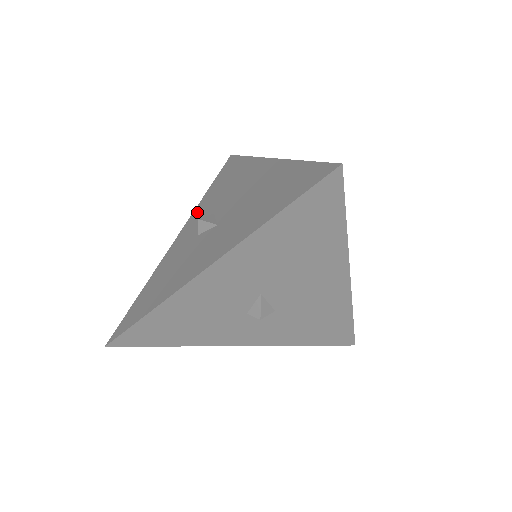
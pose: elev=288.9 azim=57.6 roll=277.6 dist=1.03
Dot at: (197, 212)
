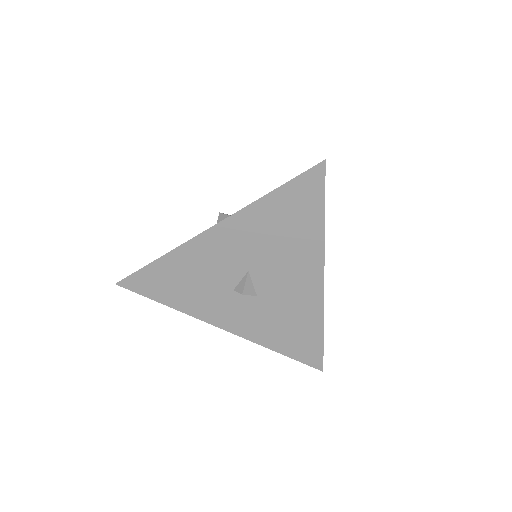
Dot at: occluded
